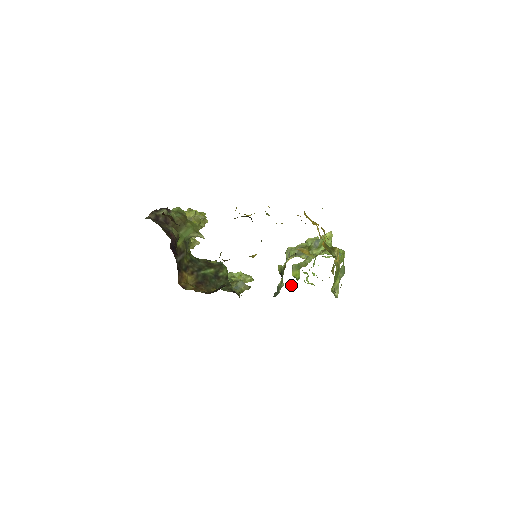
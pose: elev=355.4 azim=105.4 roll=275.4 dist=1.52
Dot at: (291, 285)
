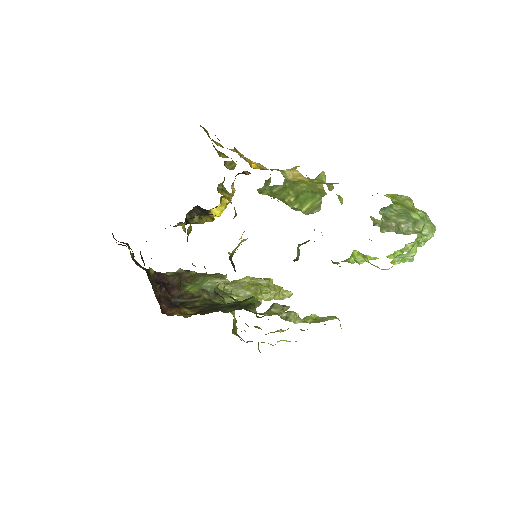
Dot at: occluded
